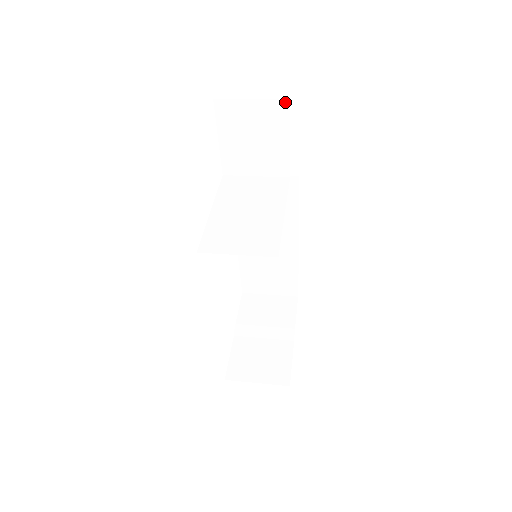
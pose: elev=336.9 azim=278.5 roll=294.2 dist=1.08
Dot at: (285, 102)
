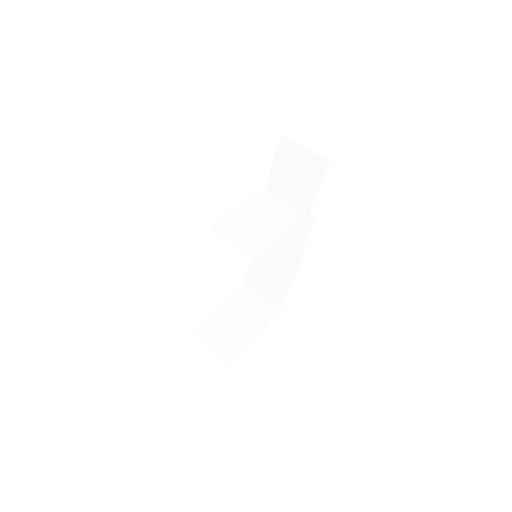
Dot at: (326, 161)
